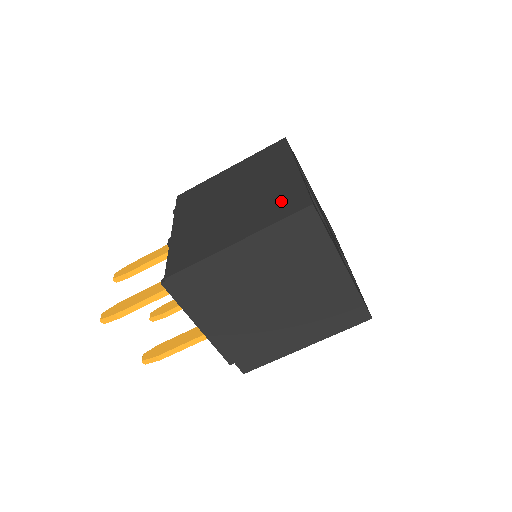
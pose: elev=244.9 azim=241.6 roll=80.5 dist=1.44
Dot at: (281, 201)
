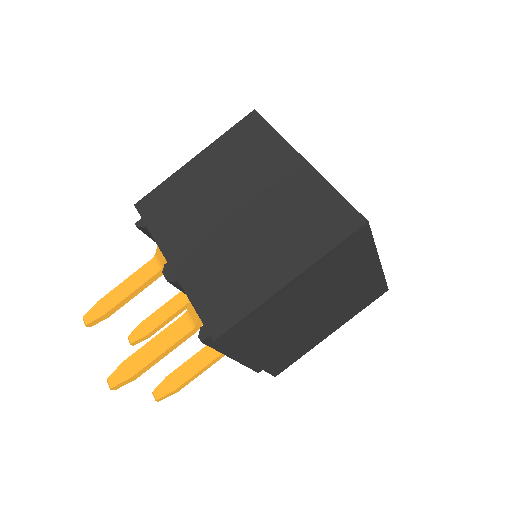
Dot at: (318, 216)
